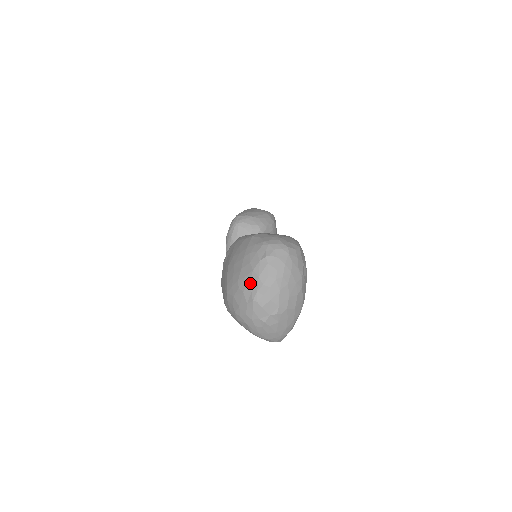
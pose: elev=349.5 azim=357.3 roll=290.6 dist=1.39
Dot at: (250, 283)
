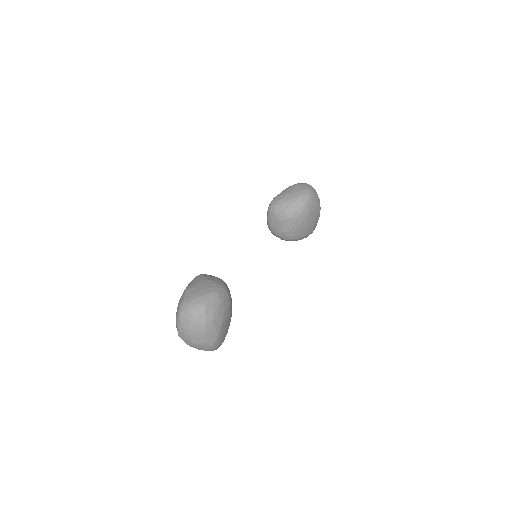
Dot at: (176, 325)
